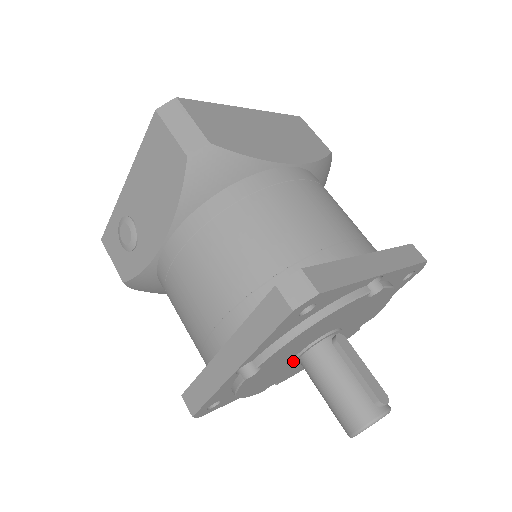
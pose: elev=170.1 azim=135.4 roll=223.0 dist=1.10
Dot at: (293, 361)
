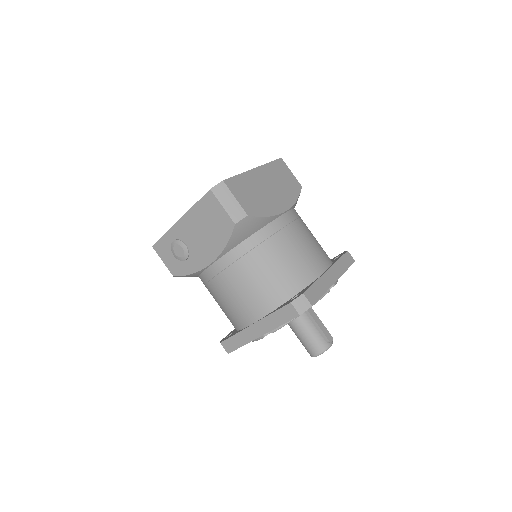
Dot at: occluded
